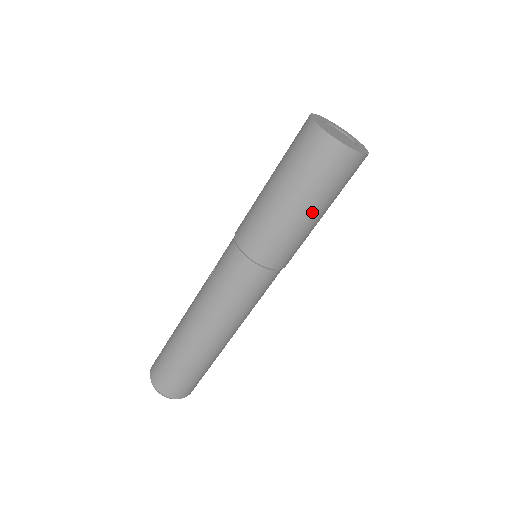
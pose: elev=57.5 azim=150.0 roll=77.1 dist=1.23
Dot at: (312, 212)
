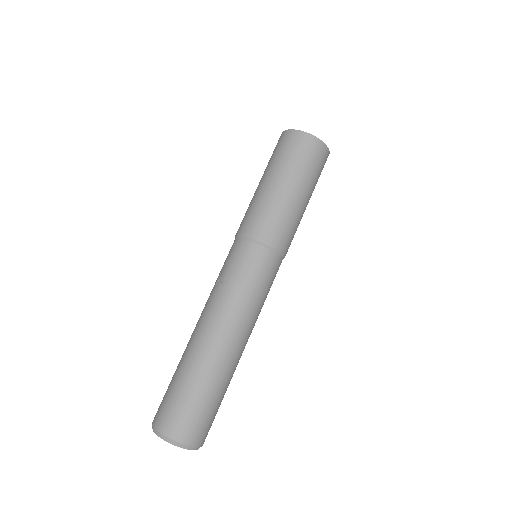
Dot at: (308, 200)
